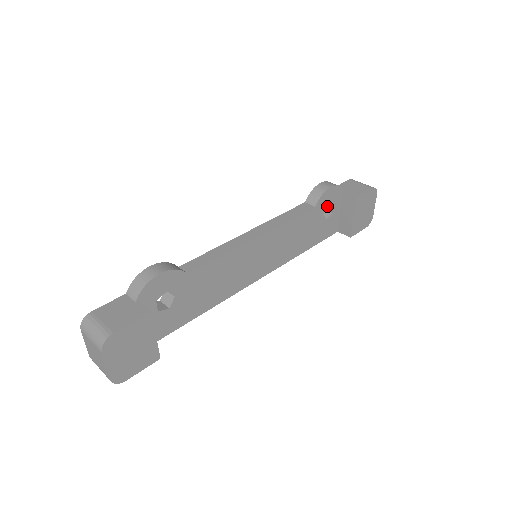
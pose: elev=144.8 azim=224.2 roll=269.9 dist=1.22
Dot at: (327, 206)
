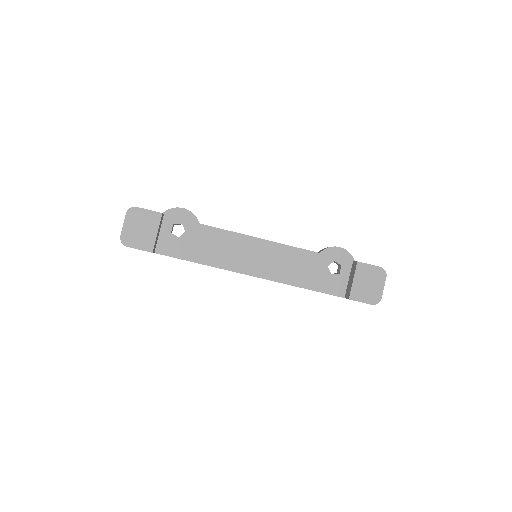
Dot at: (338, 269)
